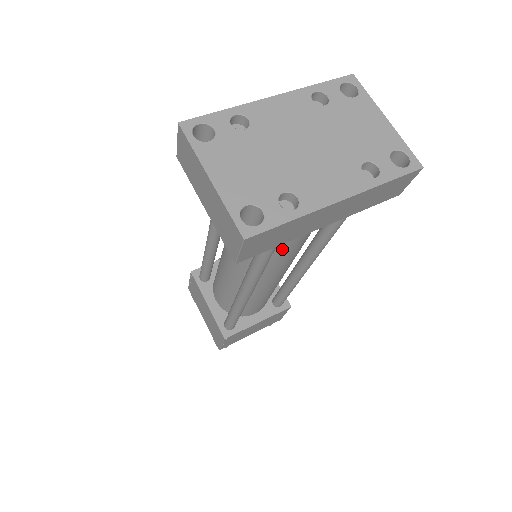
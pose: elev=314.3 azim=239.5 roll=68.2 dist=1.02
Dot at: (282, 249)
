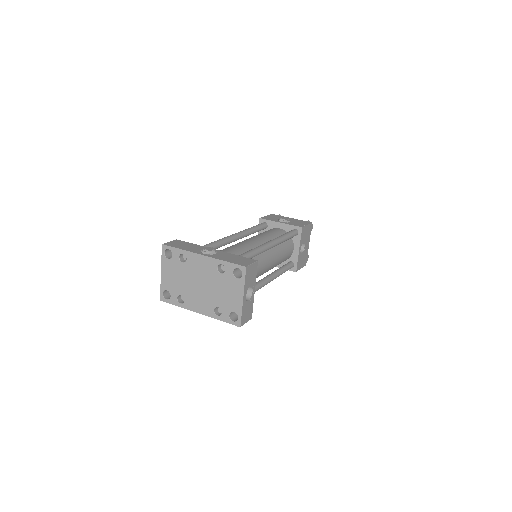
Dot at: occluded
